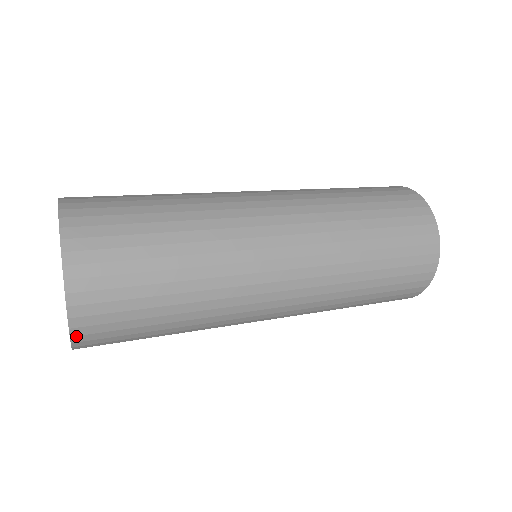
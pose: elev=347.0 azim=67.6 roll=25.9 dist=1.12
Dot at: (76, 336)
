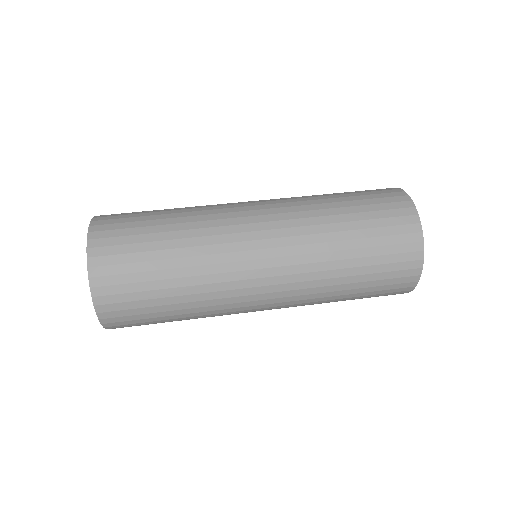
Dot at: (110, 328)
